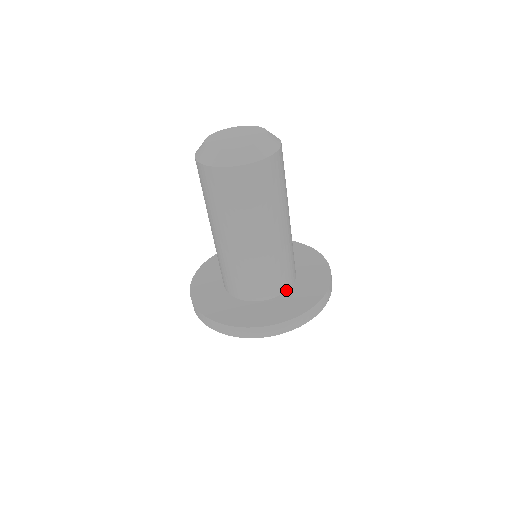
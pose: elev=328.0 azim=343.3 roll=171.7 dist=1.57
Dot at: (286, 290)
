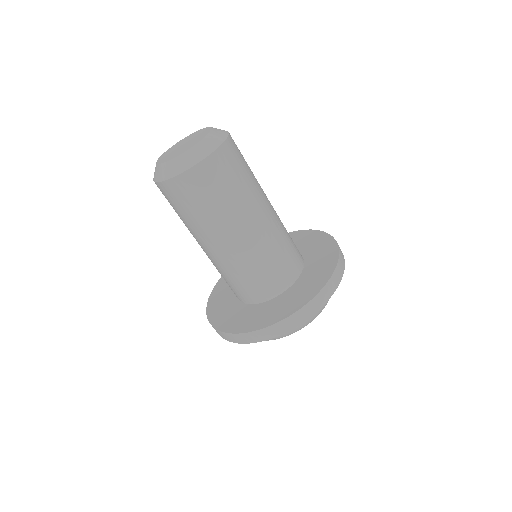
Dot at: (276, 296)
